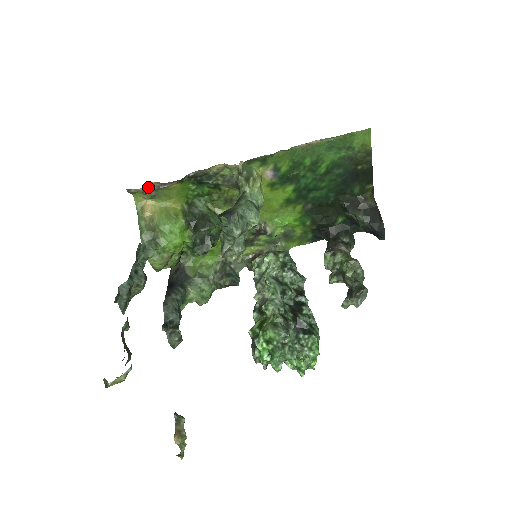
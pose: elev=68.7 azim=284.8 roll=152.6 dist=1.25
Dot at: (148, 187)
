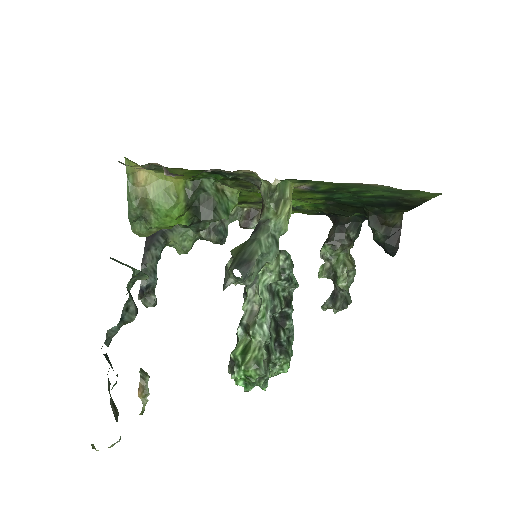
Dot at: (148, 163)
